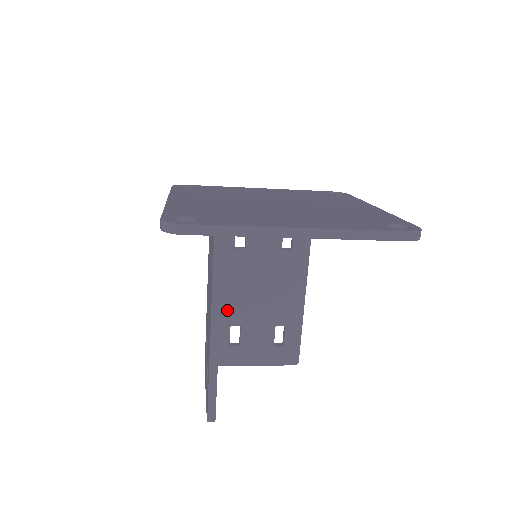
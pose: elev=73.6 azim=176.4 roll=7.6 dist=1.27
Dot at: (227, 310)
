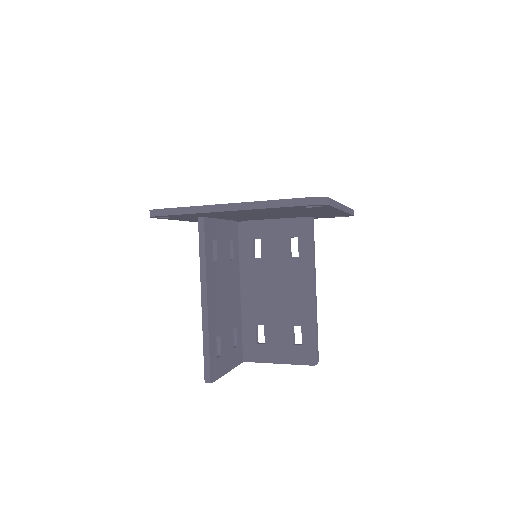
Dot at: (252, 311)
